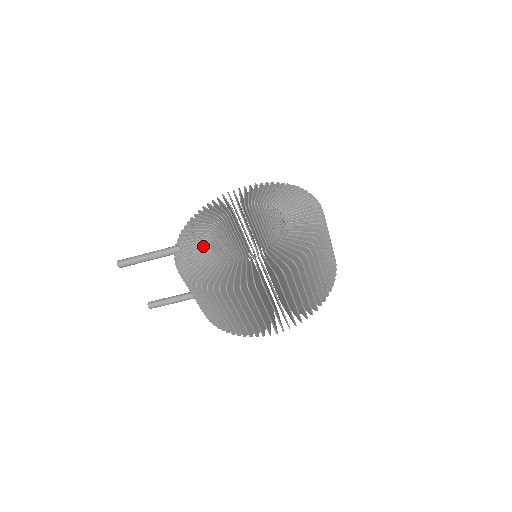
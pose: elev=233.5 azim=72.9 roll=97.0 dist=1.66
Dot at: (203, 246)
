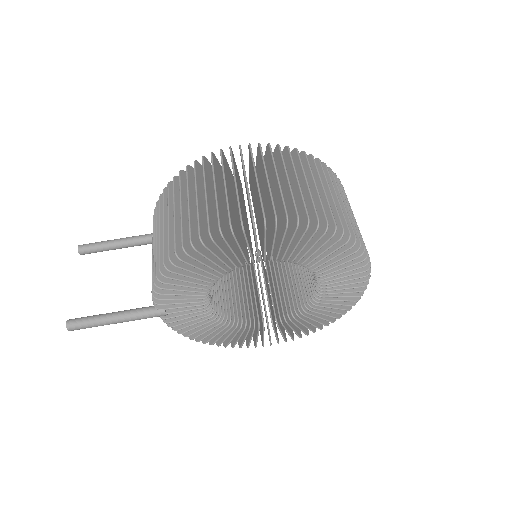
Dot at: occluded
